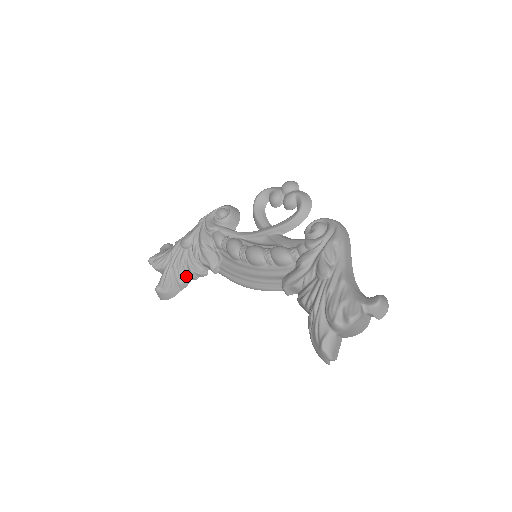
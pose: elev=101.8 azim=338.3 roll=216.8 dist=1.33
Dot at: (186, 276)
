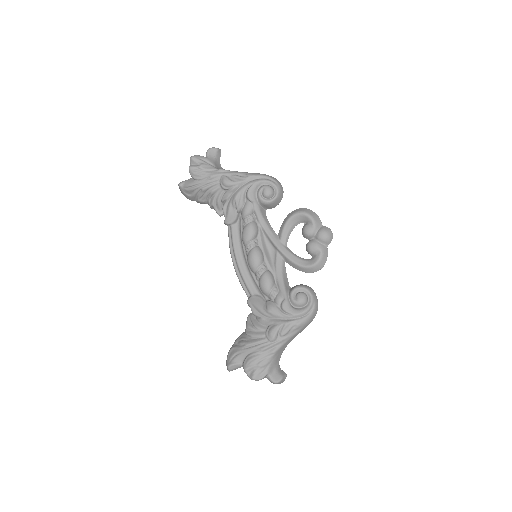
Dot at: (206, 200)
